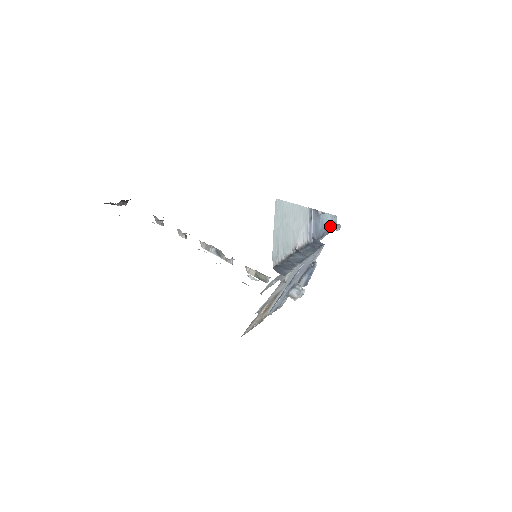
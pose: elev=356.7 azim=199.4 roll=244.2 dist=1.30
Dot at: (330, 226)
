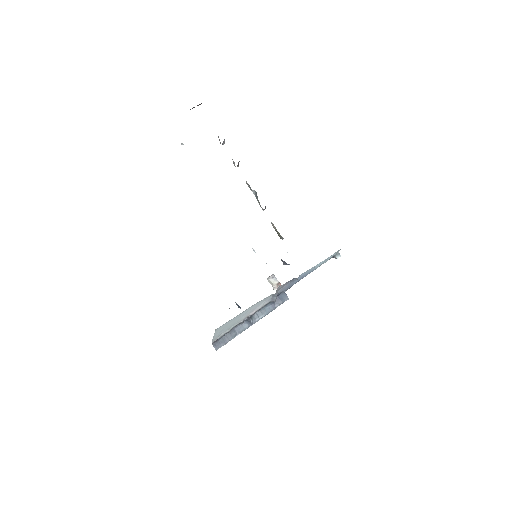
Dot at: (322, 263)
